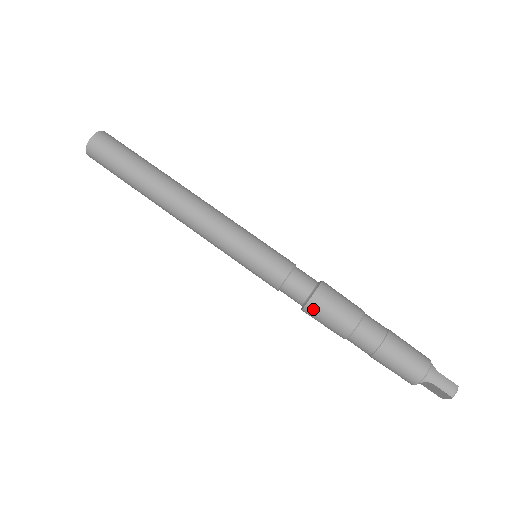
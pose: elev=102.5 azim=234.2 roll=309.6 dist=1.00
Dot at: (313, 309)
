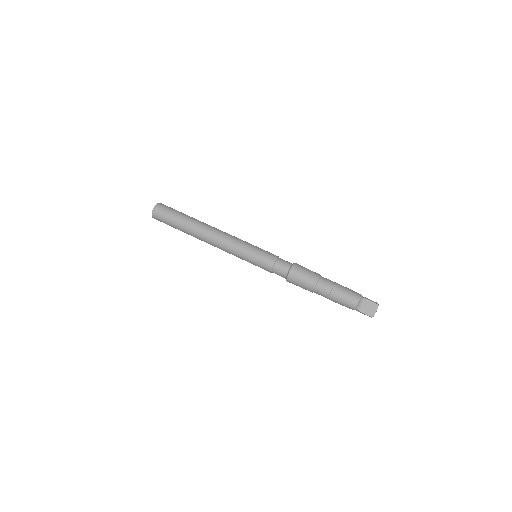
Dot at: (296, 268)
